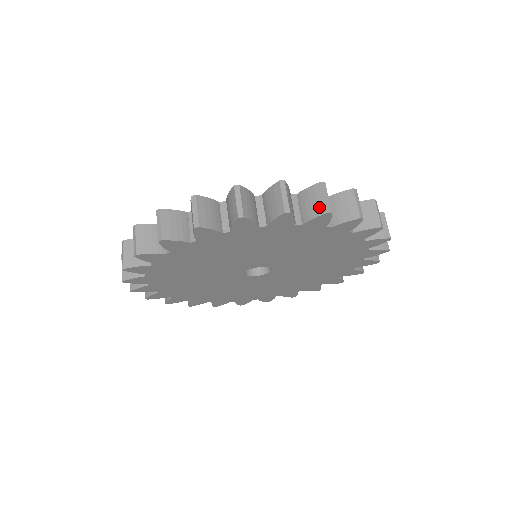
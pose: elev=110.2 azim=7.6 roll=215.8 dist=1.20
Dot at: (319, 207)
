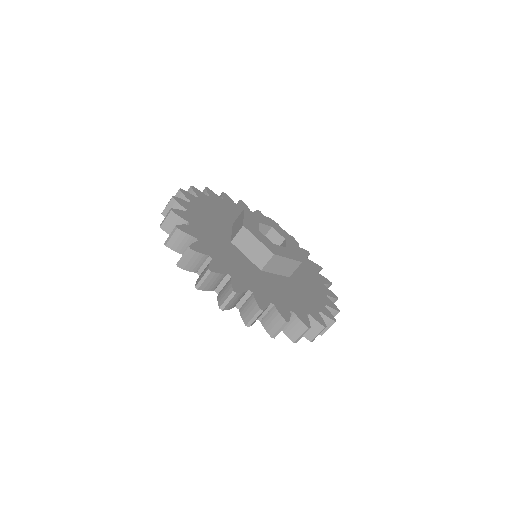
Dot at: (294, 336)
